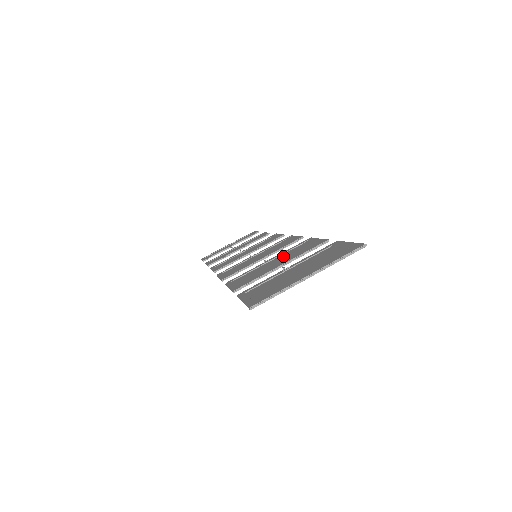
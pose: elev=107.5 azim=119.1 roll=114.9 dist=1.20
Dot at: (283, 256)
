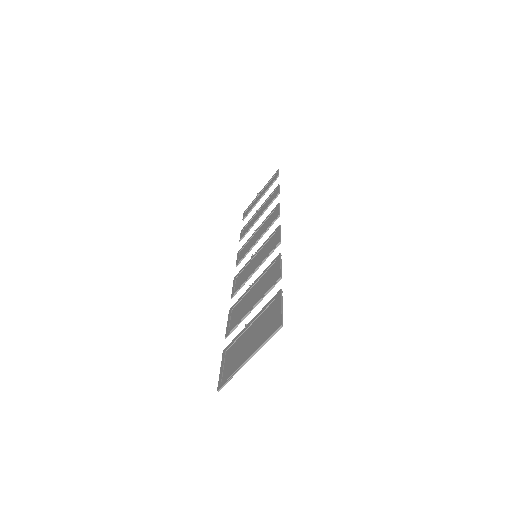
Dot at: (259, 284)
